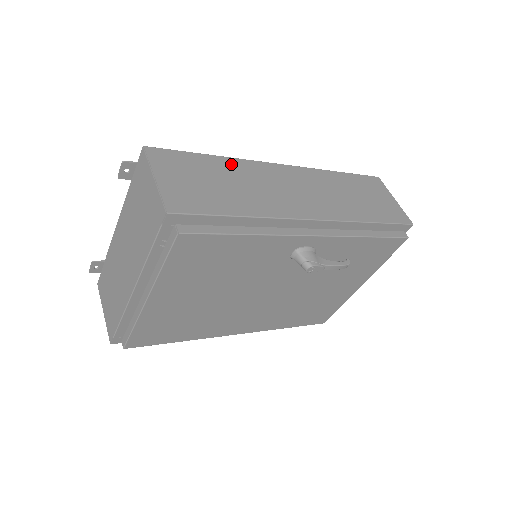
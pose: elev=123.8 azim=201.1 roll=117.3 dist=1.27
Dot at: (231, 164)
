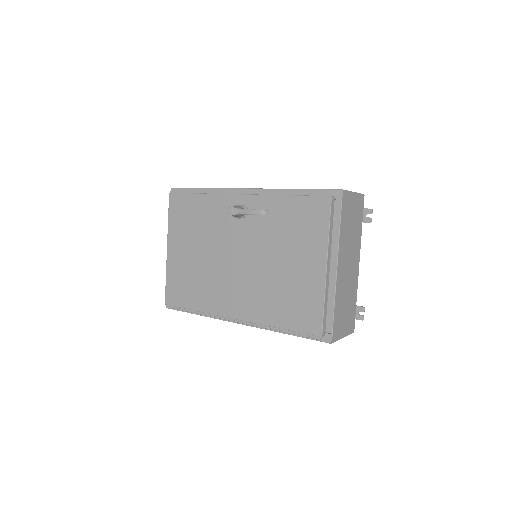
Dot at: occluded
